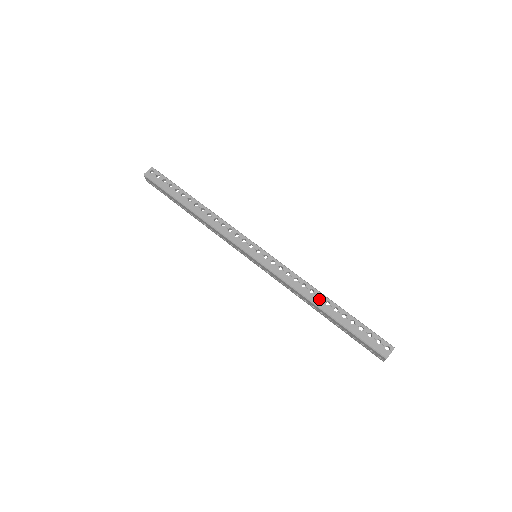
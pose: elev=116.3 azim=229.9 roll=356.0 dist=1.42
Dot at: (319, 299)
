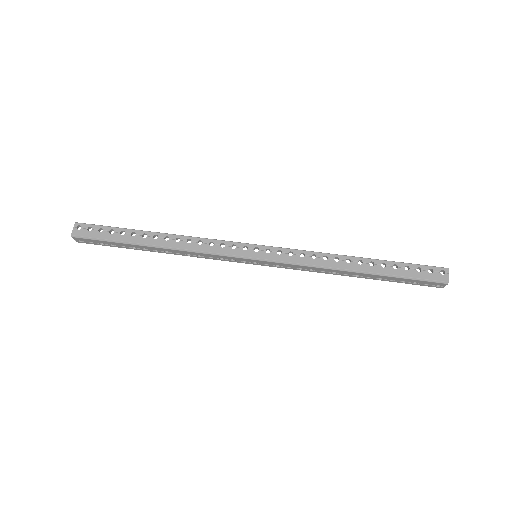
Dot at: (349, 263)
